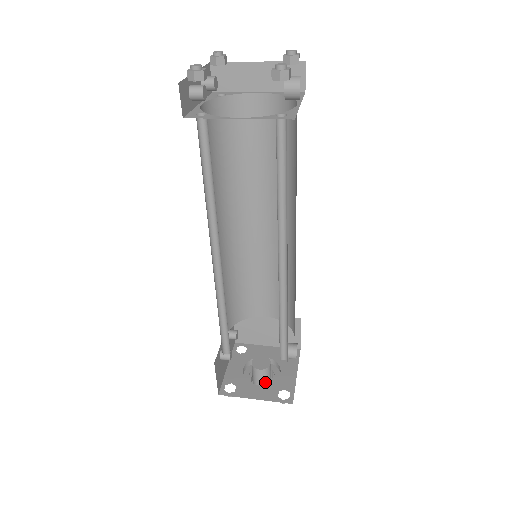
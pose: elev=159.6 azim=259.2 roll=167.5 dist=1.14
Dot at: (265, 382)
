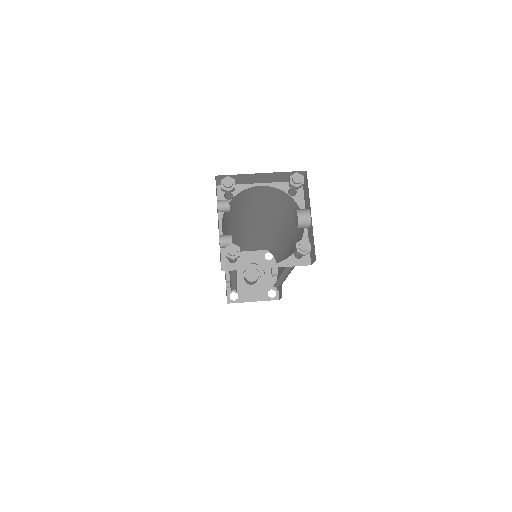
Dot at: (255, 282)
